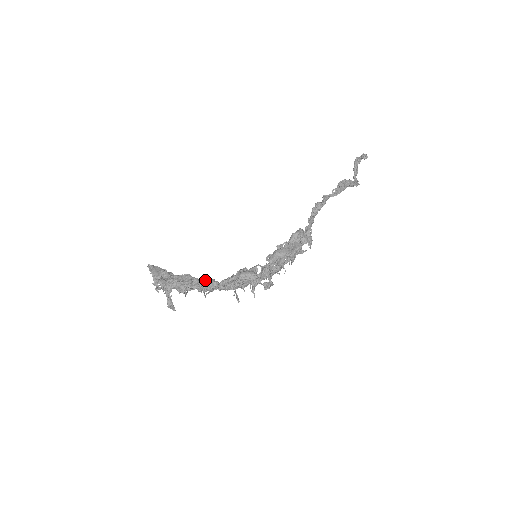
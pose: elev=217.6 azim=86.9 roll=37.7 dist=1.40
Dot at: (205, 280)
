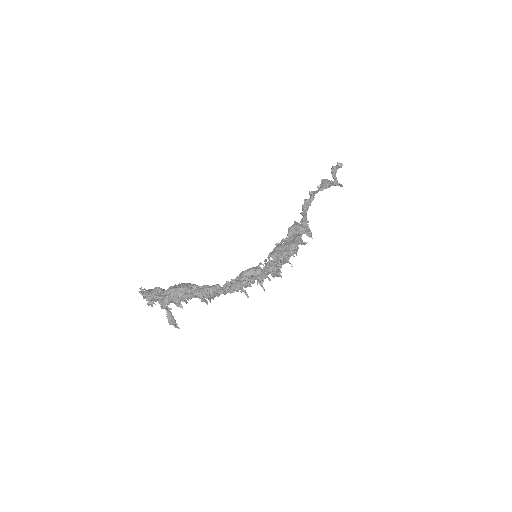
Dot at: (205, 285)
